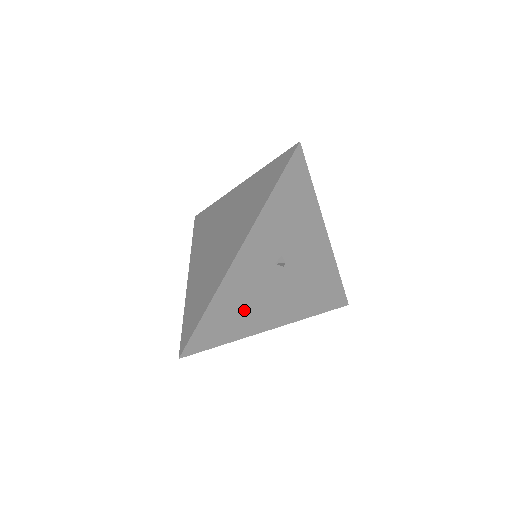
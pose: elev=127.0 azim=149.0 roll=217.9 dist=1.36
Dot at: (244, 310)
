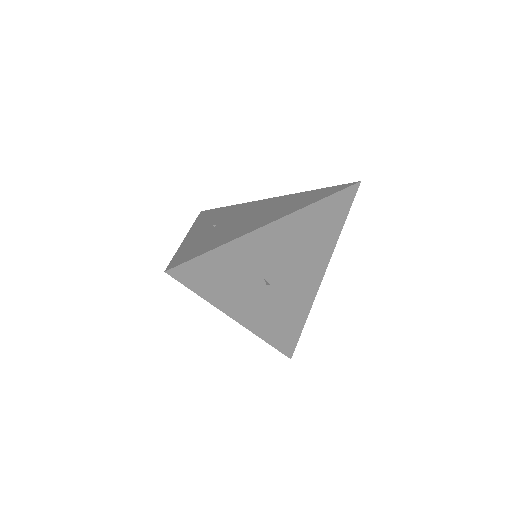
Dot at: (289, 310)
